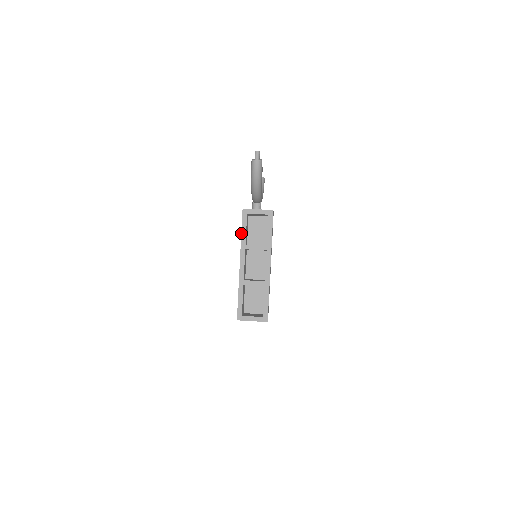
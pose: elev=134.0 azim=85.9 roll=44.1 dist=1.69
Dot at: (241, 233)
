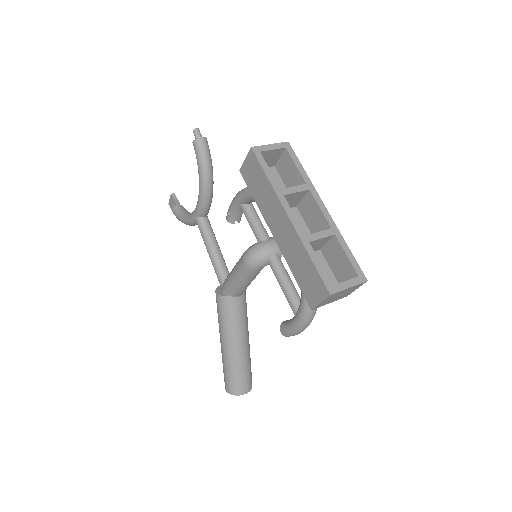
Dot at: (266, 176)
